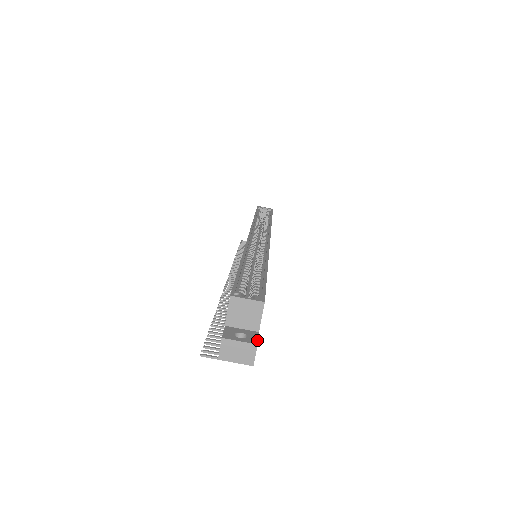
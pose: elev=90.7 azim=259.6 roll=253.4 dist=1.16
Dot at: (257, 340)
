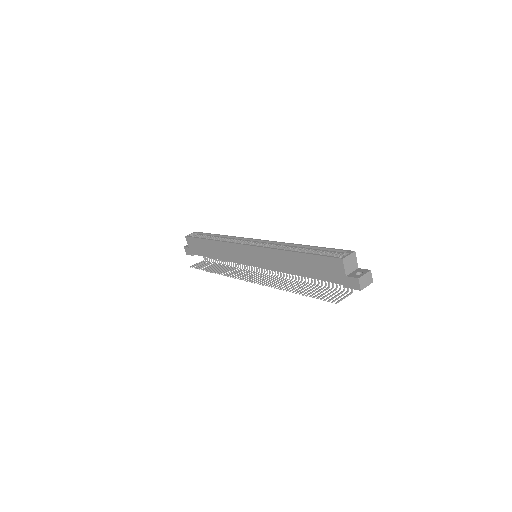
Dot at: (367, 270)
